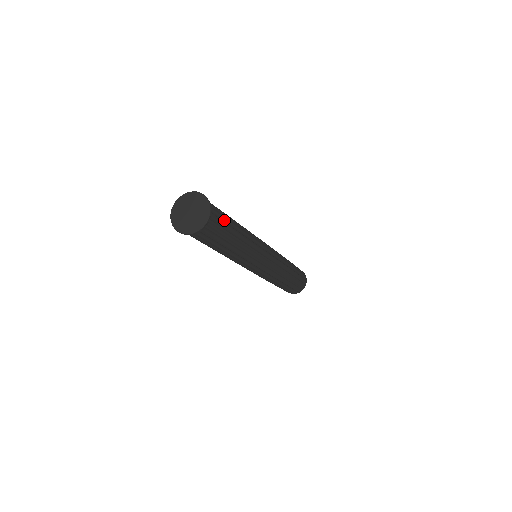
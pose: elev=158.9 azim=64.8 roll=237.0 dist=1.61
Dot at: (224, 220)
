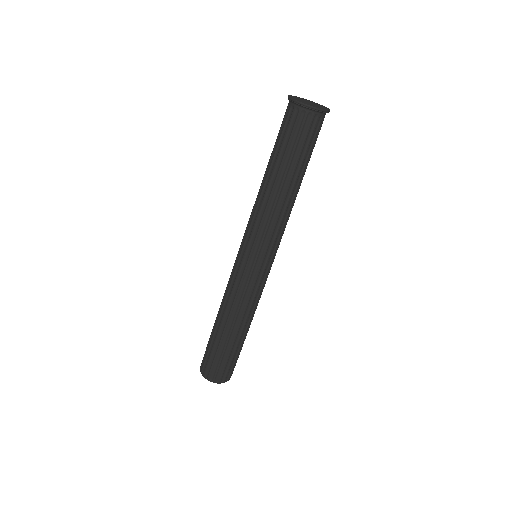
Dot at: occluded
